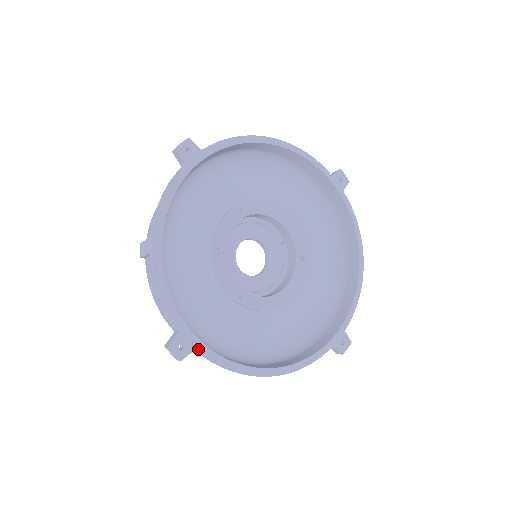
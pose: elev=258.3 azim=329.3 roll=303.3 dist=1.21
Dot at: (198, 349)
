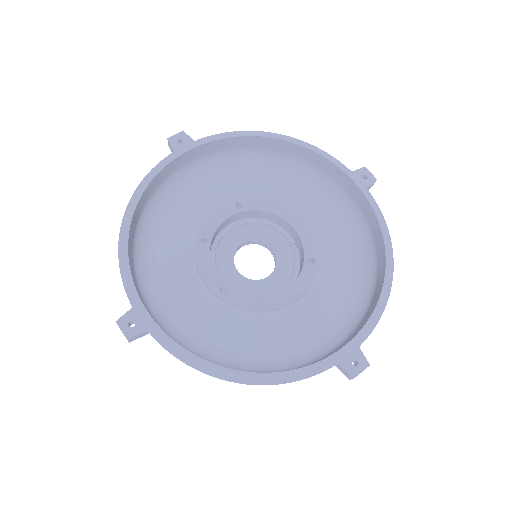
Dot at: (150, 330)
